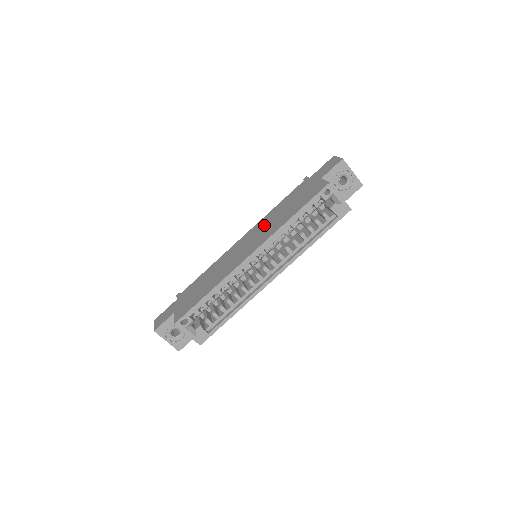
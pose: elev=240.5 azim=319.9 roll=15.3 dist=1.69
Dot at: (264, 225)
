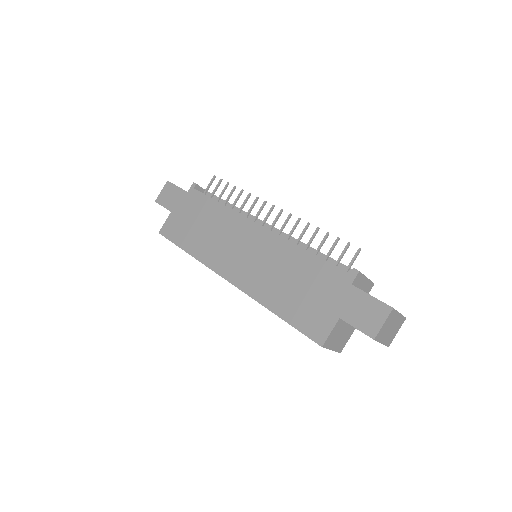
Dot at: (272, 260)
